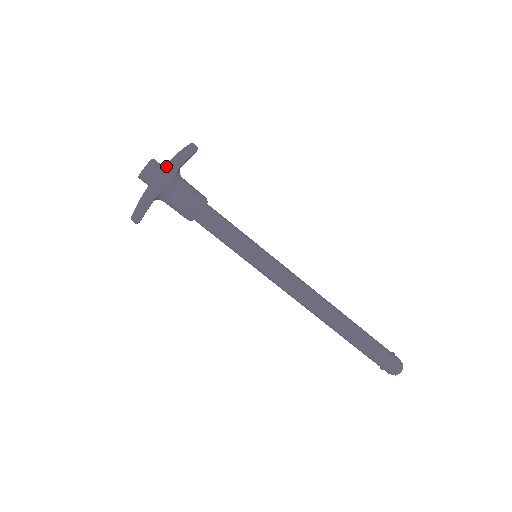
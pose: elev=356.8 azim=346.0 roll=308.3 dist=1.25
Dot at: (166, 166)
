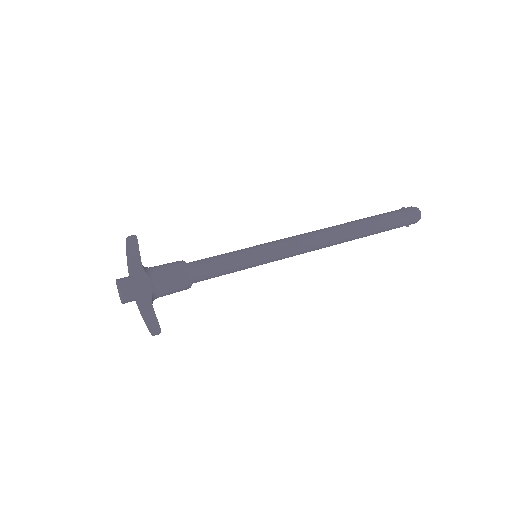
Dot at: (133, 275)
